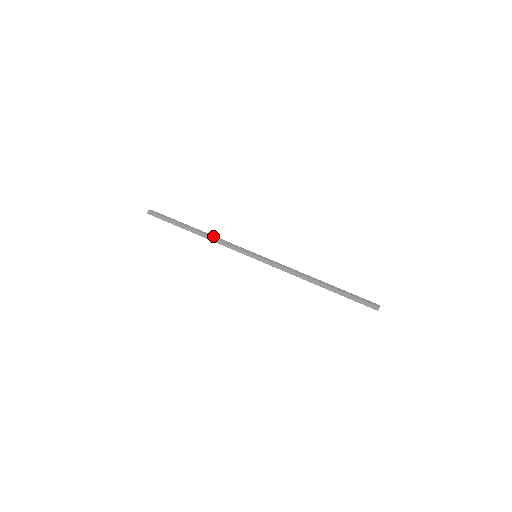
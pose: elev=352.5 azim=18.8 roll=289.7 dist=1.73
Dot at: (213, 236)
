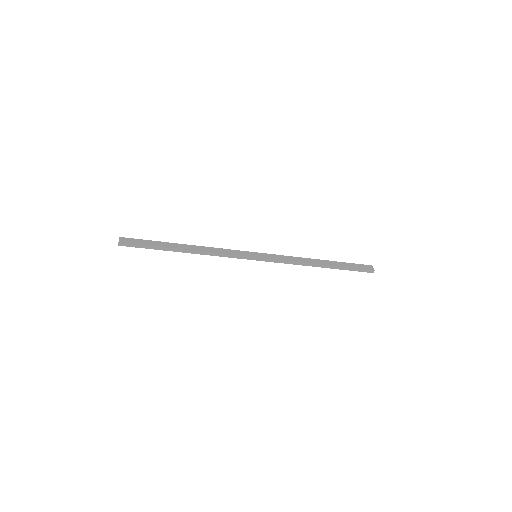
Dot at: (205, 248)
